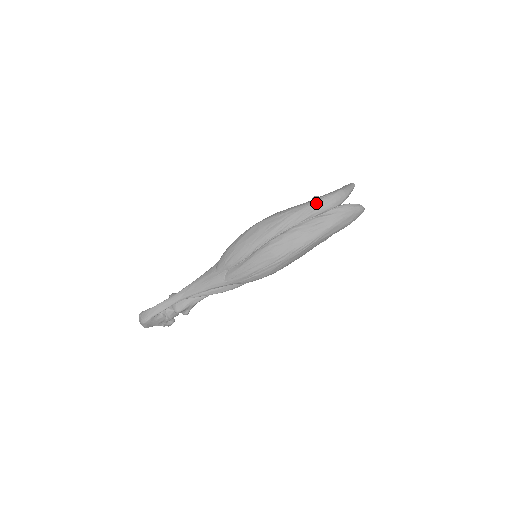
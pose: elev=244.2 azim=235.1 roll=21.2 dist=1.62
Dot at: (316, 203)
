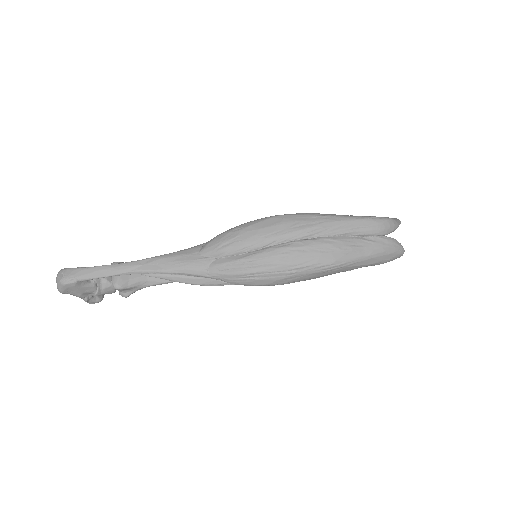
Dot at: (363, 220)
